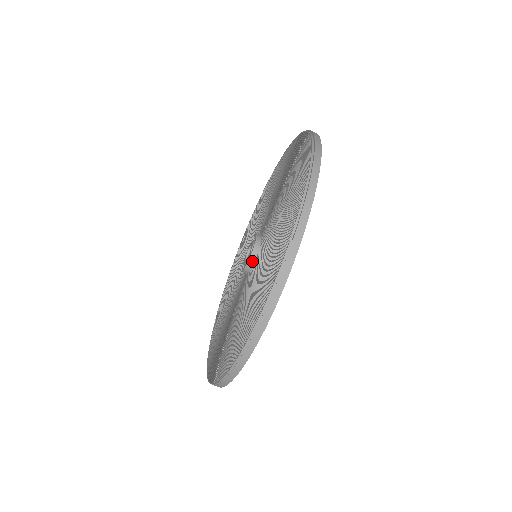
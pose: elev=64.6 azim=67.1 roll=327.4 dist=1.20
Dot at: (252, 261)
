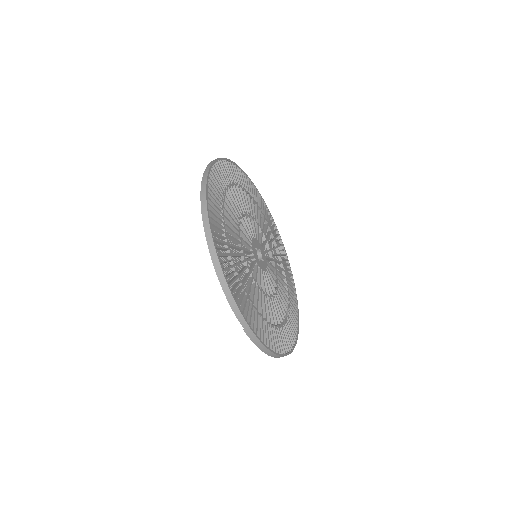
Dot at: occluded
